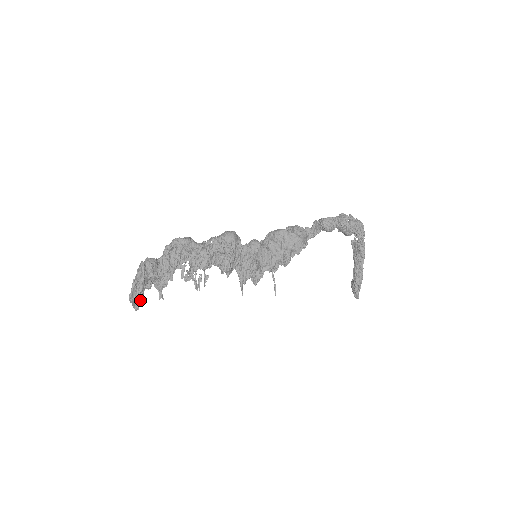
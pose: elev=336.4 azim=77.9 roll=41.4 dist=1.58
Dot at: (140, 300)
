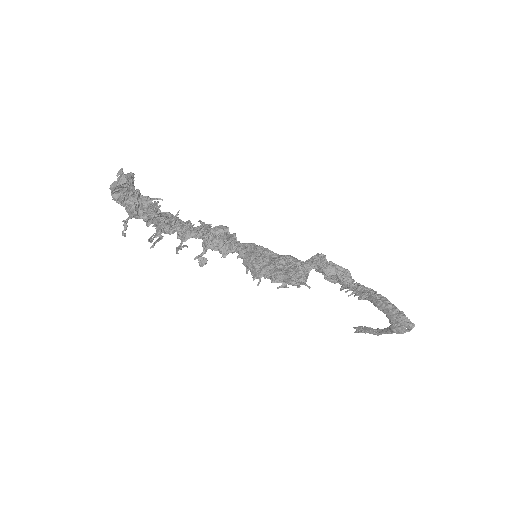
Dot at: occluded
